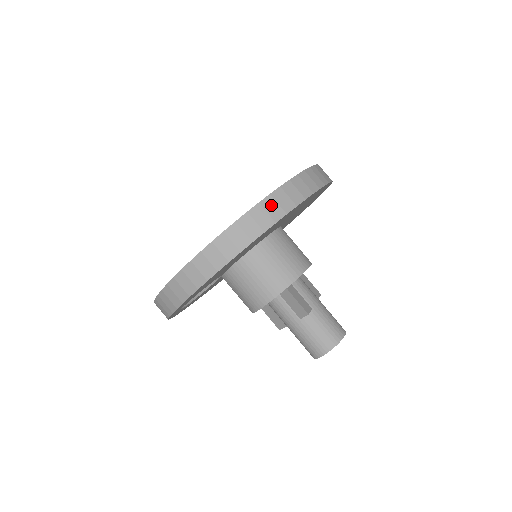
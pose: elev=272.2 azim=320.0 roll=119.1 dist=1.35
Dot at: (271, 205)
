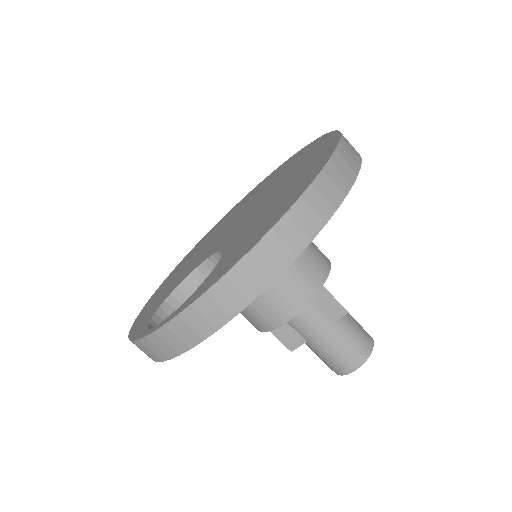
Dot at: (345, 154)
